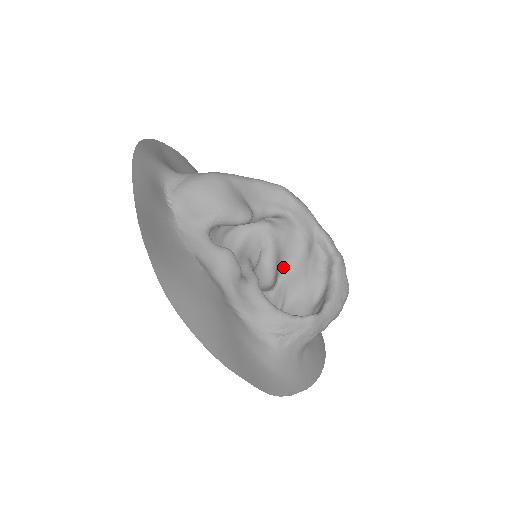
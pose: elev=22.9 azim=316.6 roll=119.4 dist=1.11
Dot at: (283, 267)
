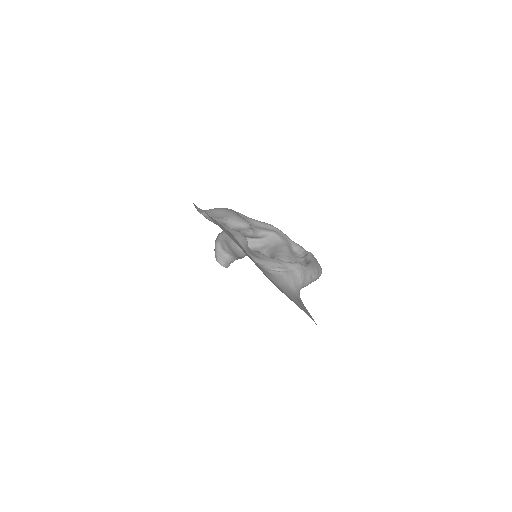
Dot at: (275, 256)
